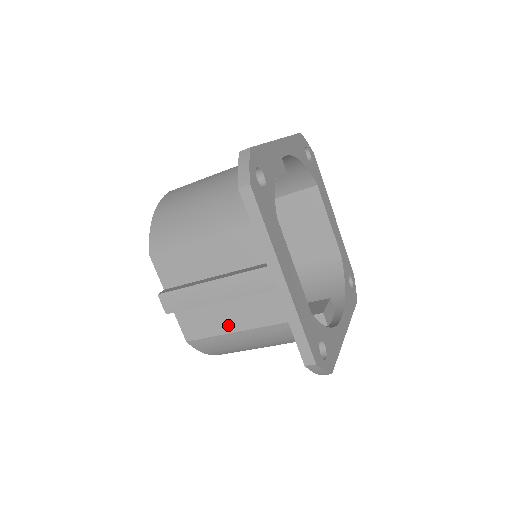
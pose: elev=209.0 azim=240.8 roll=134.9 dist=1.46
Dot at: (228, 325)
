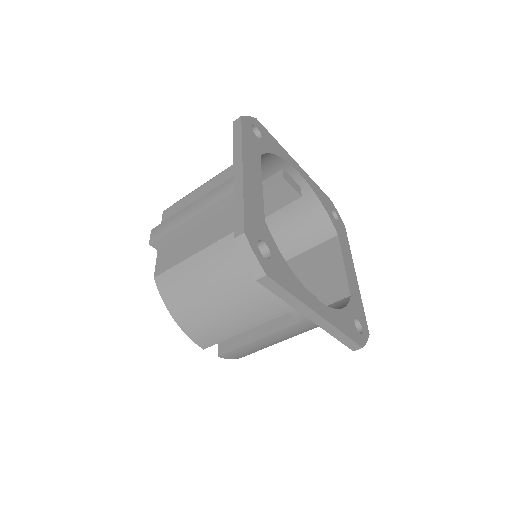
Dot at: (193, 249)
